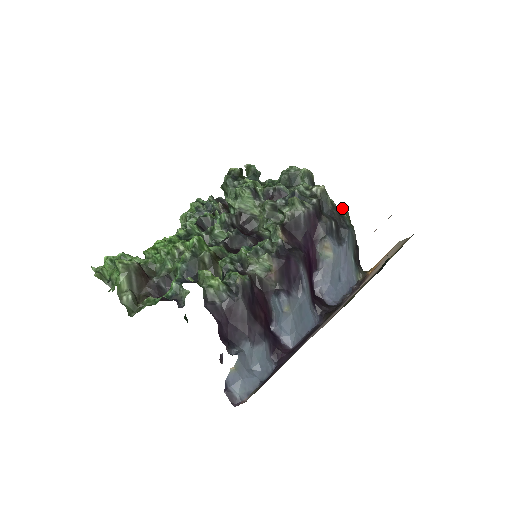
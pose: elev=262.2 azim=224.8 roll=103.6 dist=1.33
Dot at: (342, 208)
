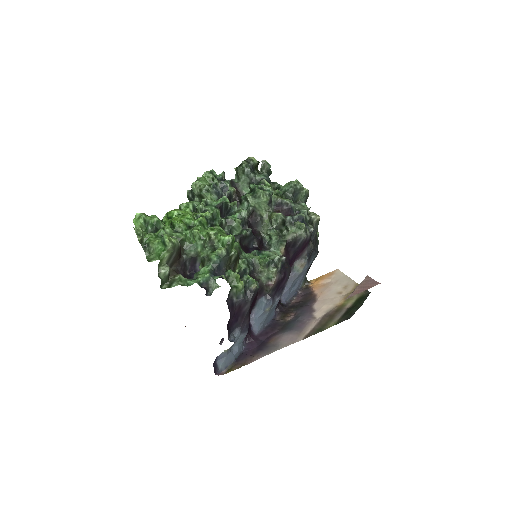
Dot at: occluded
